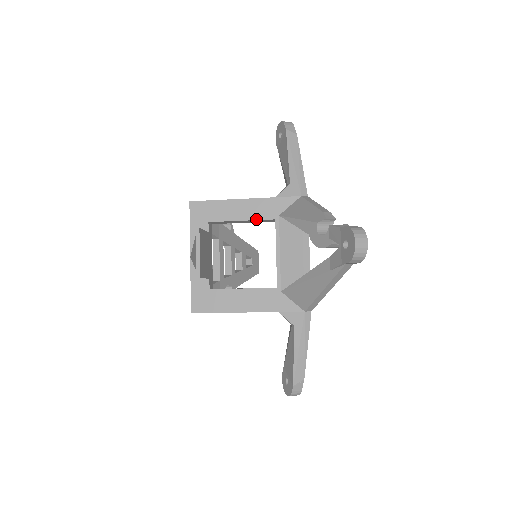
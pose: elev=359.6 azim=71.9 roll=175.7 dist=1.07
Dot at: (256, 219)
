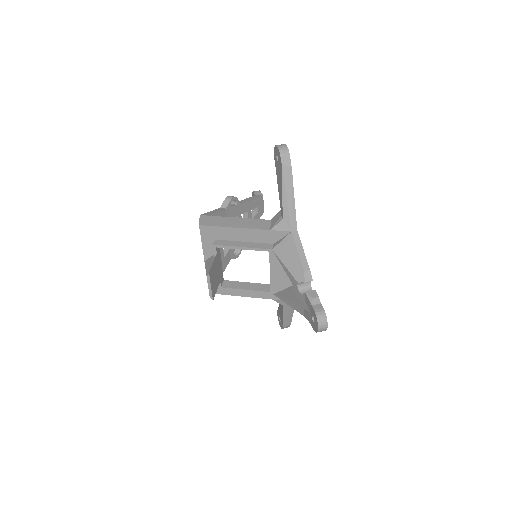
Dot at: occluded
